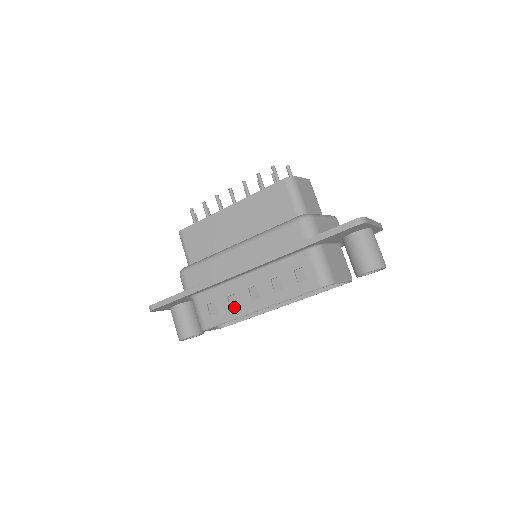
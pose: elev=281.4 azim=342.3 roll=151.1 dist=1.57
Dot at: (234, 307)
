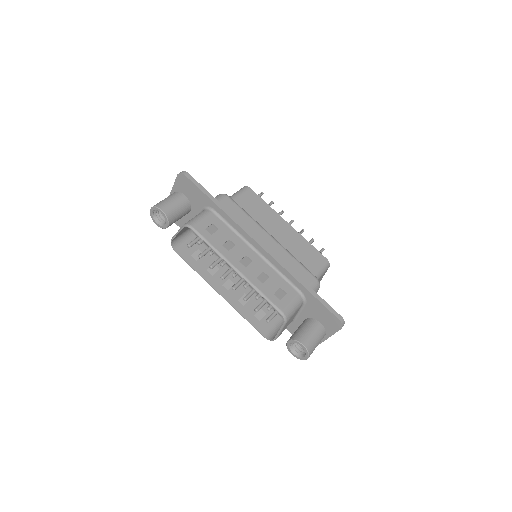
Dot at: (225, 248)
